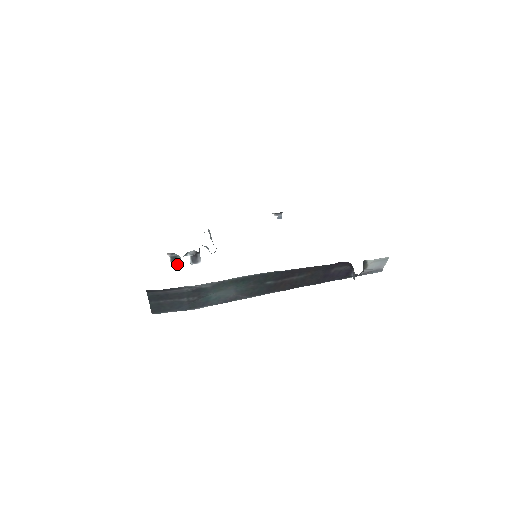
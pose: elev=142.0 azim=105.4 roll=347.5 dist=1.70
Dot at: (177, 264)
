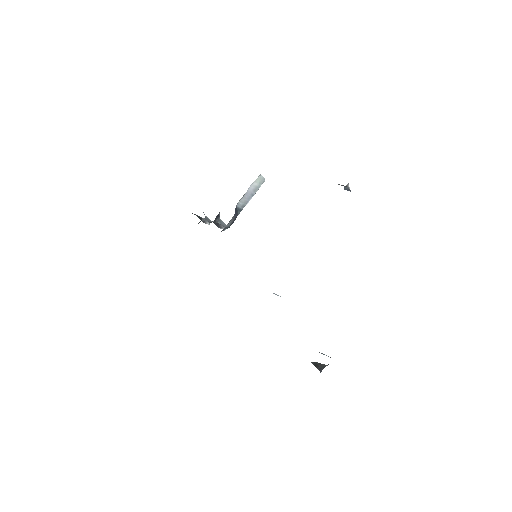
Dot at: (205, 222)
